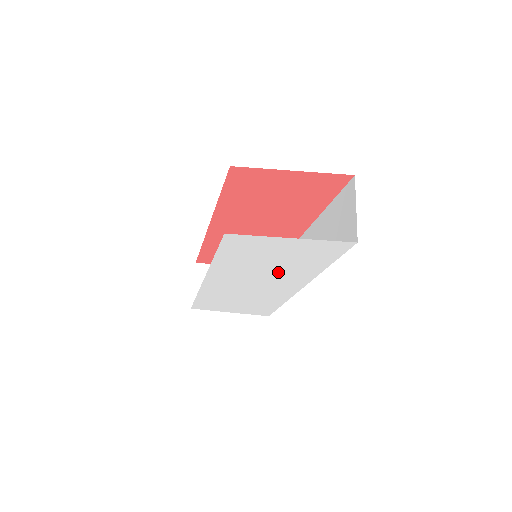
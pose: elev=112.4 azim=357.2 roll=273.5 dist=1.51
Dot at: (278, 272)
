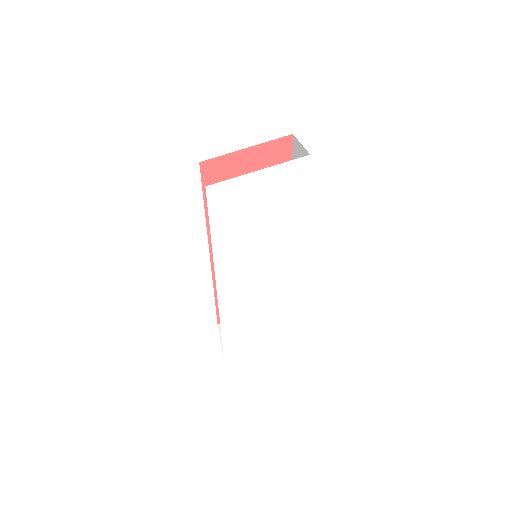
Dot at: (272, 238)
